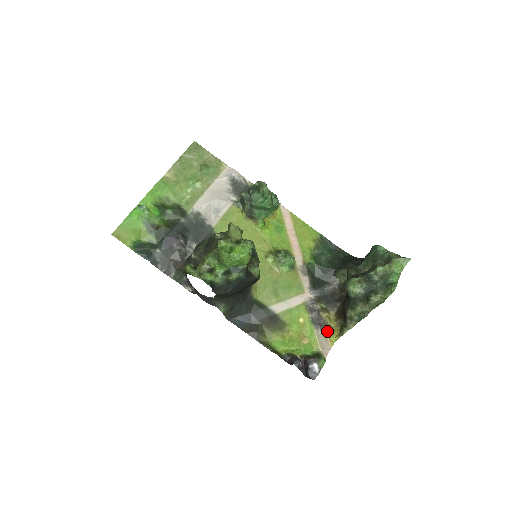
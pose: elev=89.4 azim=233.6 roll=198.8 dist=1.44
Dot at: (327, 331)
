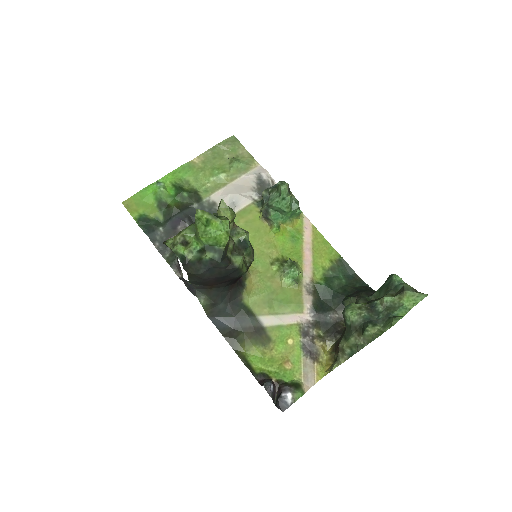
Dot at: (317, 362)
